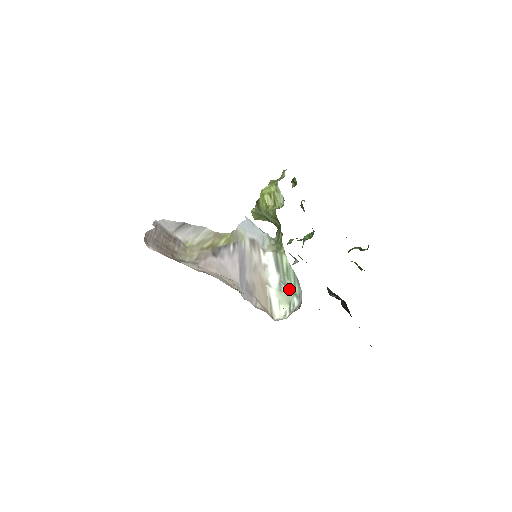
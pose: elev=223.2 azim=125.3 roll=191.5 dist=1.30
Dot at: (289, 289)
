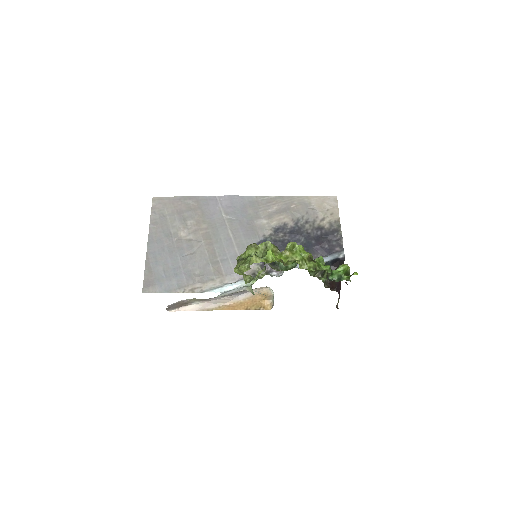
Dot at: occluded
